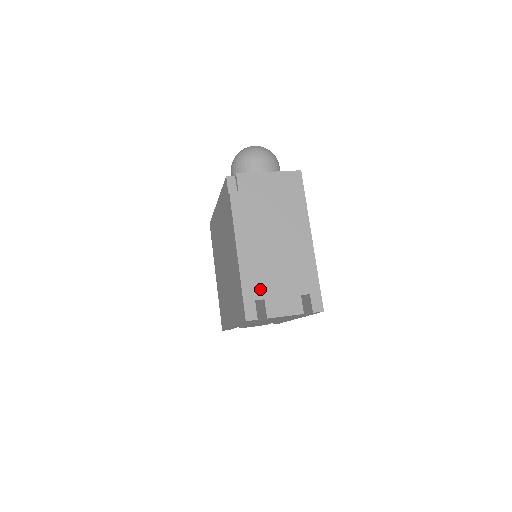
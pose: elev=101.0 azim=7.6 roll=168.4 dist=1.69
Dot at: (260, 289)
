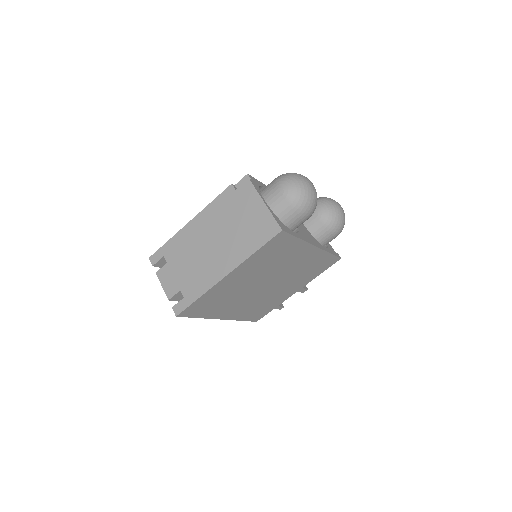
Dot at: (172, 255)
